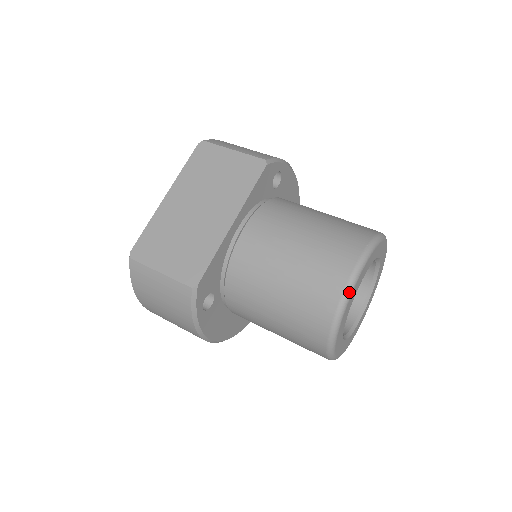
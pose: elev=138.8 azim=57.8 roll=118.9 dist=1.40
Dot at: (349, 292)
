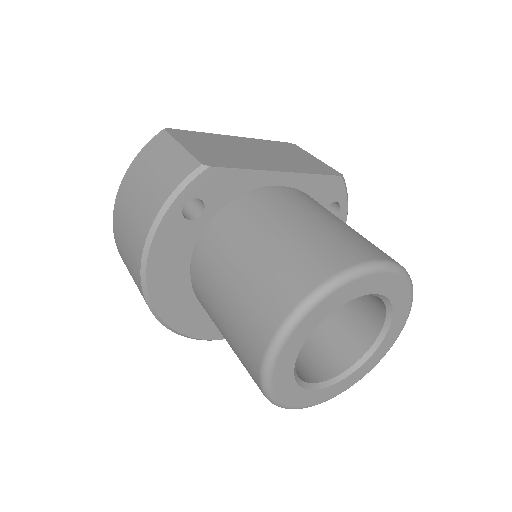
Dot at: (362, 270)
